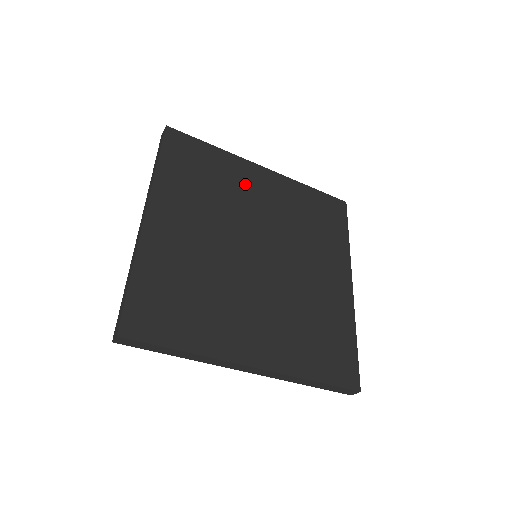
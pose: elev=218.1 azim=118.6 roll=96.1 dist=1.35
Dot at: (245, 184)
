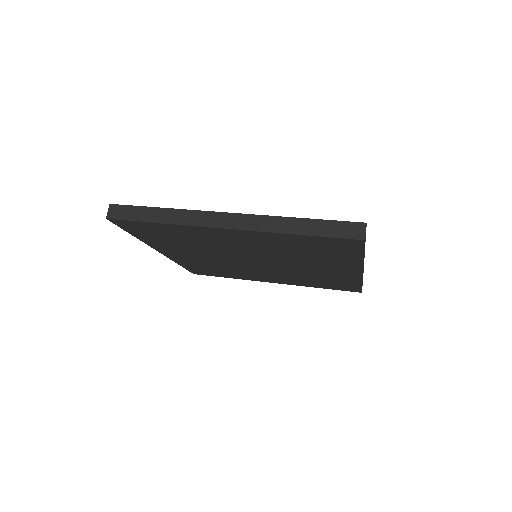
Dot at: (214, 239)
